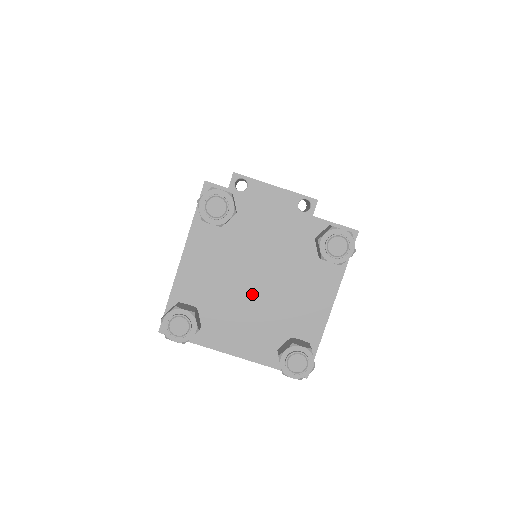
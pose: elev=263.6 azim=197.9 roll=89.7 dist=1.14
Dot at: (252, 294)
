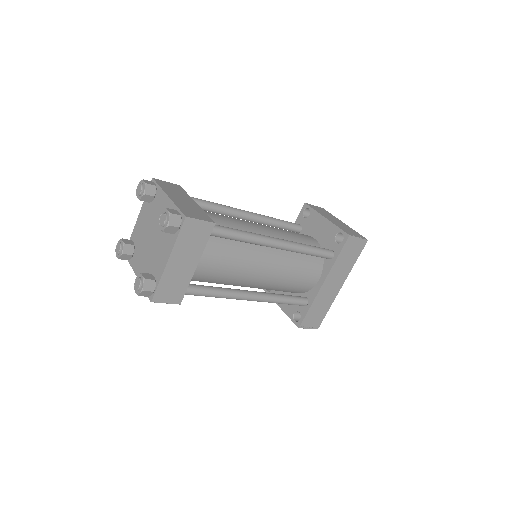
Dot at: (149, 244)
